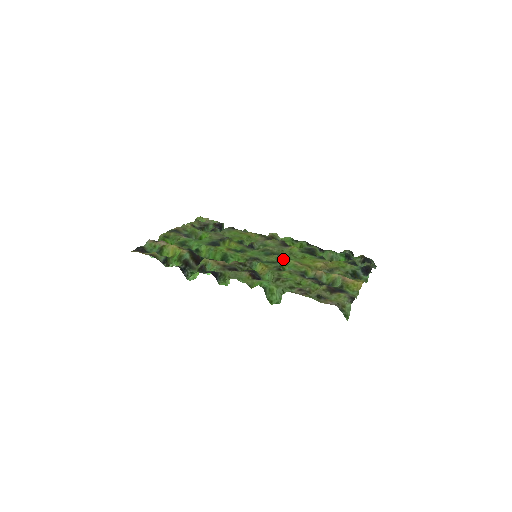
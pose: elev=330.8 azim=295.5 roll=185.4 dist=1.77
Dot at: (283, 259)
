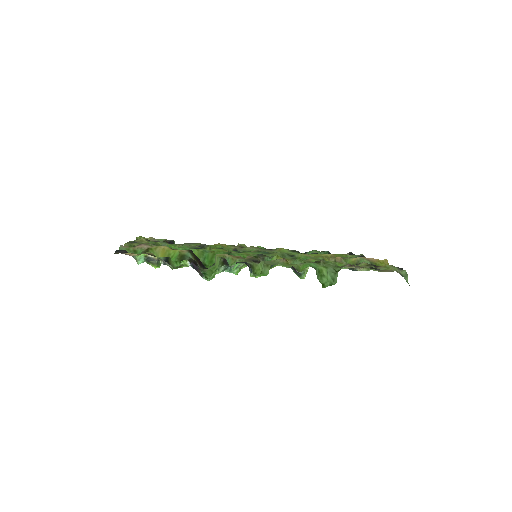
Dot at: (288, 255)
